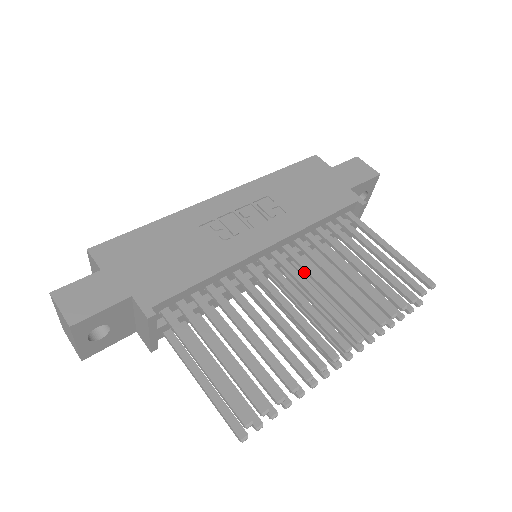
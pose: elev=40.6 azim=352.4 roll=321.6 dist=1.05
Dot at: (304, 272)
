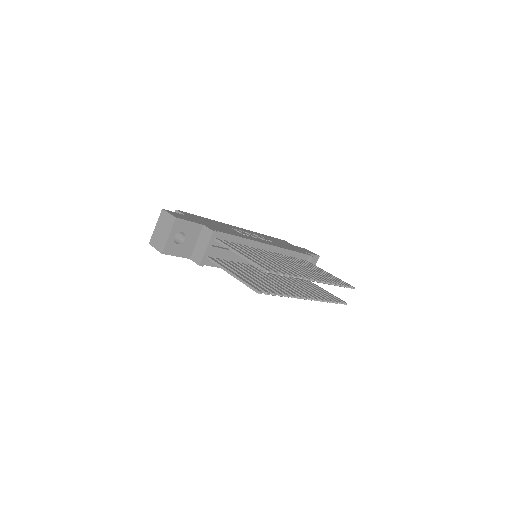
Dot at: occluded
